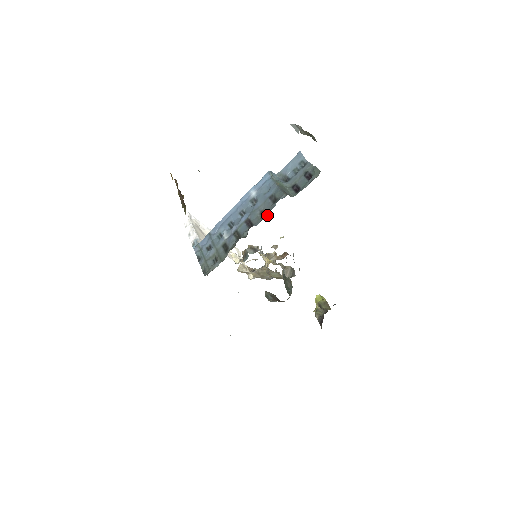
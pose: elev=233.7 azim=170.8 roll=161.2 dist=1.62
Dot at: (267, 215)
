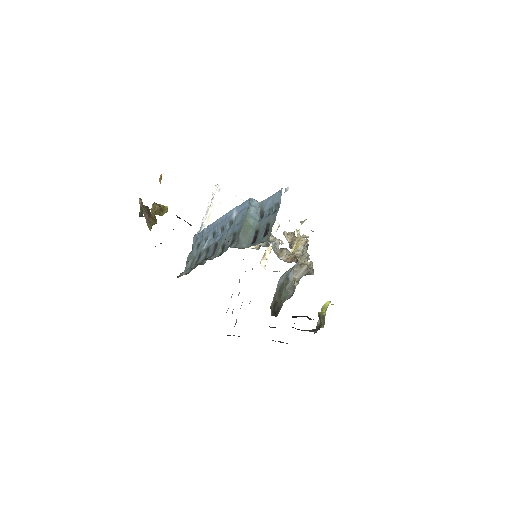
Dot at: (222, 253)
